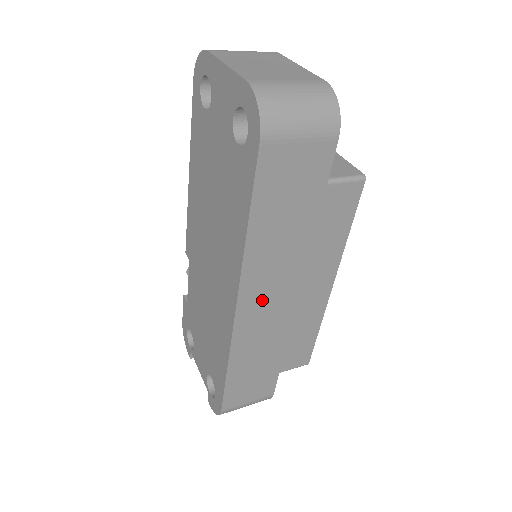
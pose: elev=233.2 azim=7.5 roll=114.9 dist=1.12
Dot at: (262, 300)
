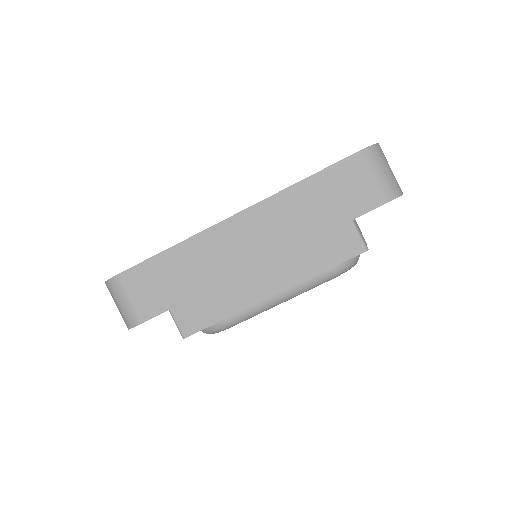
Dot at: (245, 234)
